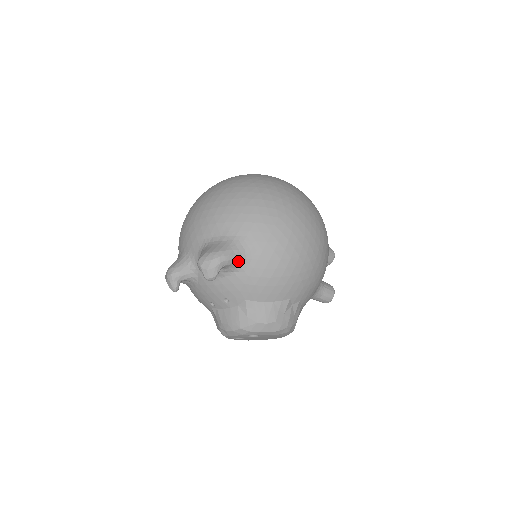
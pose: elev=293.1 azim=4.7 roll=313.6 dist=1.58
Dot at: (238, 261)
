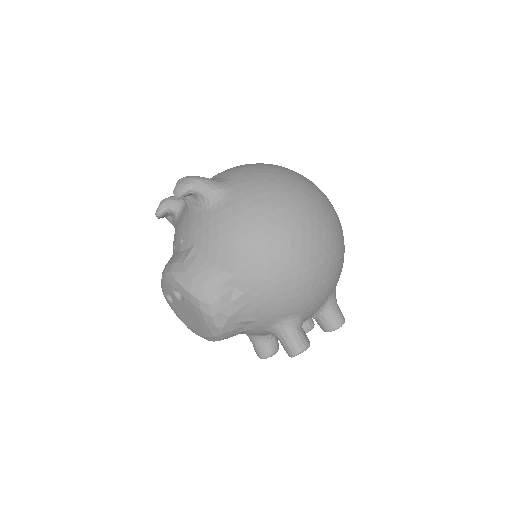
Dot at: (212, 198)
